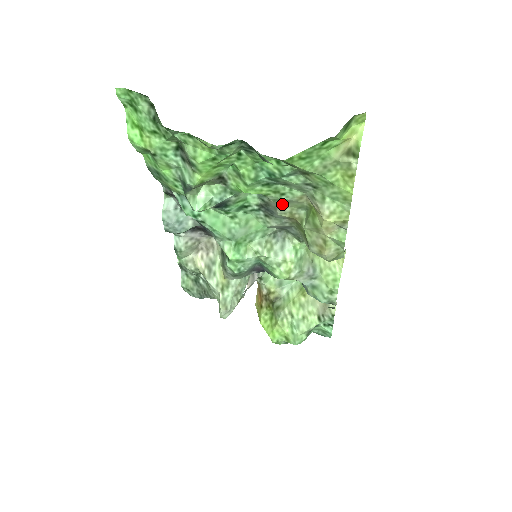
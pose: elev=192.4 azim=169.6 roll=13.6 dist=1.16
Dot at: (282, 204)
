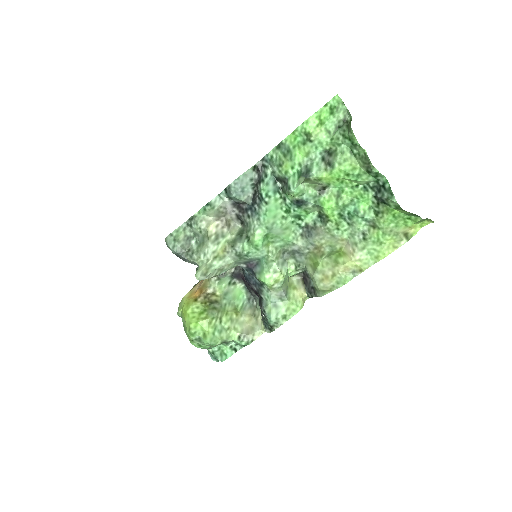
Dot at: (325, 235)
